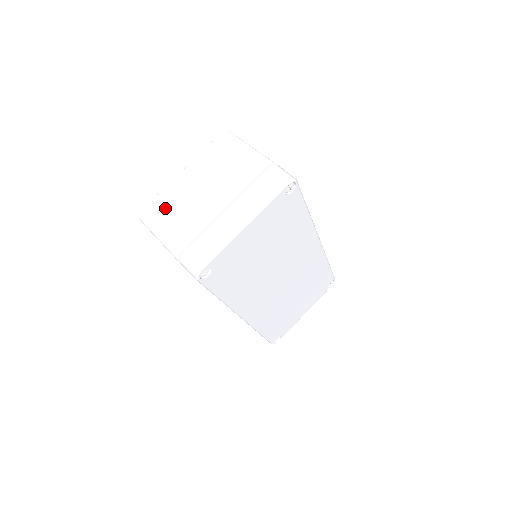
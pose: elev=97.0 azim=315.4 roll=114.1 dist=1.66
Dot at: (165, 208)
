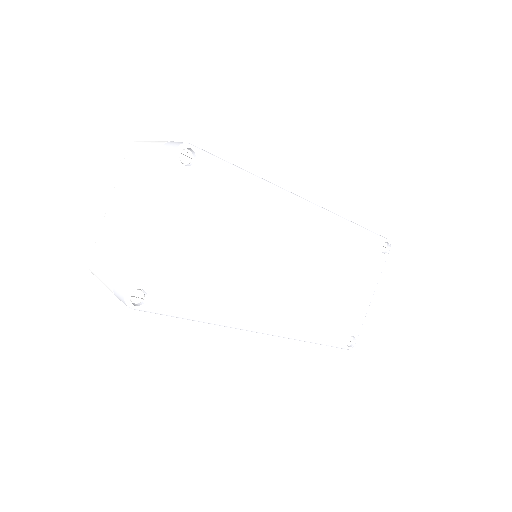
Dot at: (100, 250)
